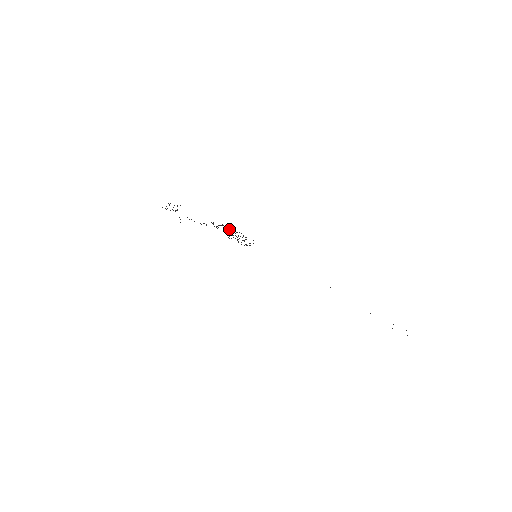
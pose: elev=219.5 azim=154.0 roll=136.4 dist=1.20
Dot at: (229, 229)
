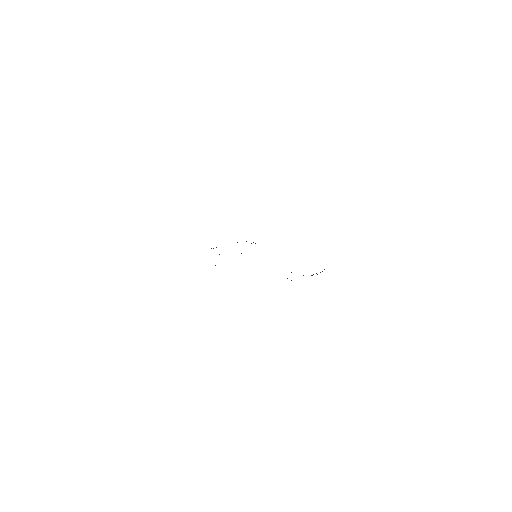
Dot at: occluded
